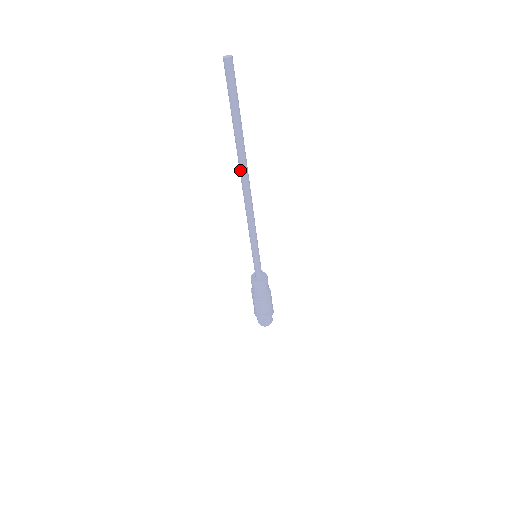
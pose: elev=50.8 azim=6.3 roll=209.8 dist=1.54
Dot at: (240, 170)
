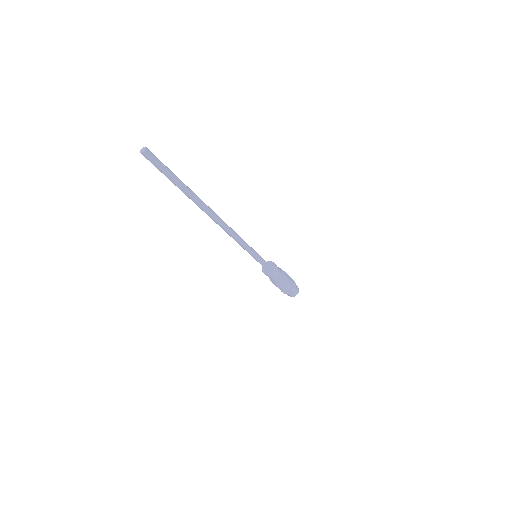
Dot at: occluded
